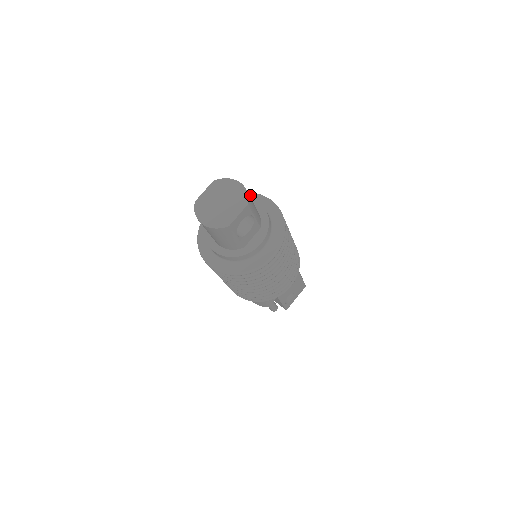
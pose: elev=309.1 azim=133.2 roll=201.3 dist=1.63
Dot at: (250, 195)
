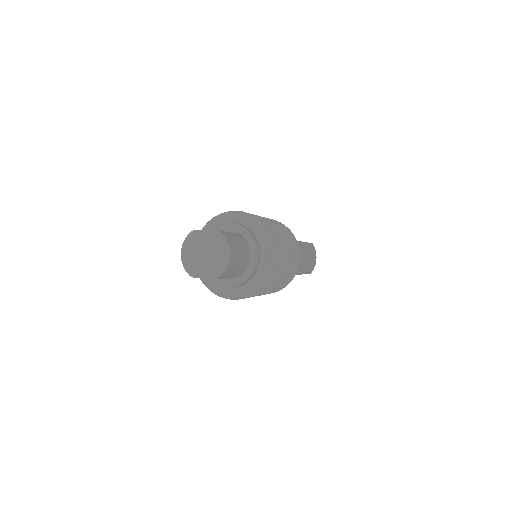
Dot at: (267, 238)
